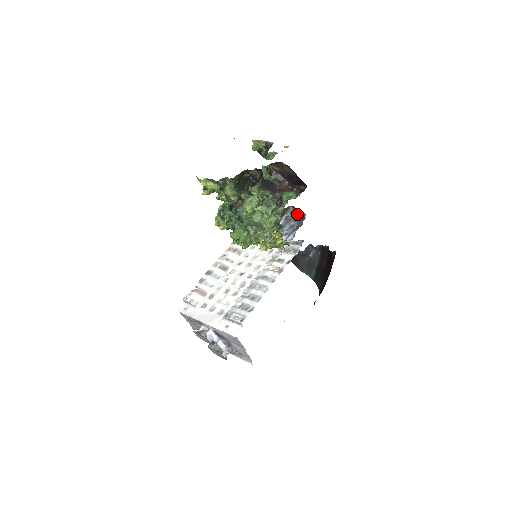
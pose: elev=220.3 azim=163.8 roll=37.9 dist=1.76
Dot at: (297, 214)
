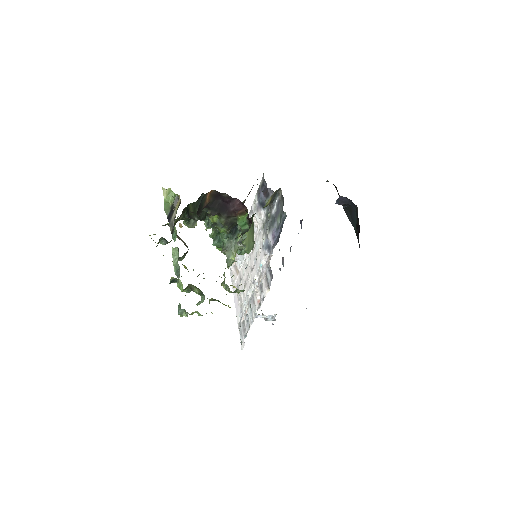
Dot at: (282, 208)
